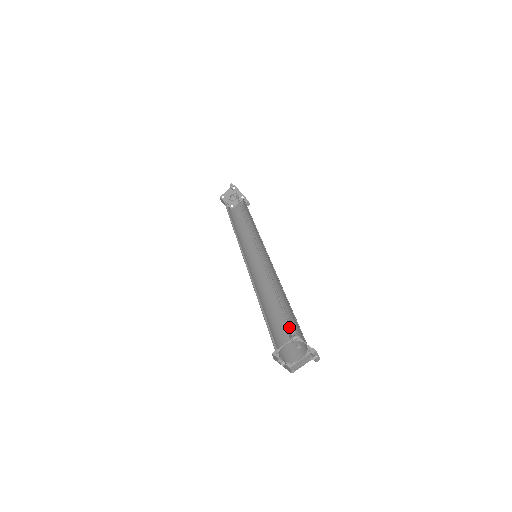
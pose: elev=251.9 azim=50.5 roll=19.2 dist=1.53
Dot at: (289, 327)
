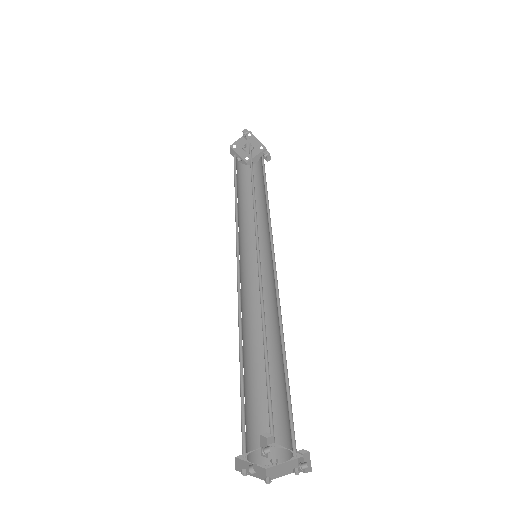
Dot at: (278, 394)
